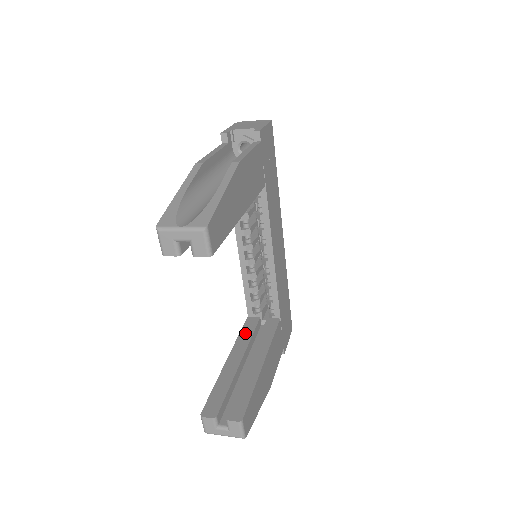
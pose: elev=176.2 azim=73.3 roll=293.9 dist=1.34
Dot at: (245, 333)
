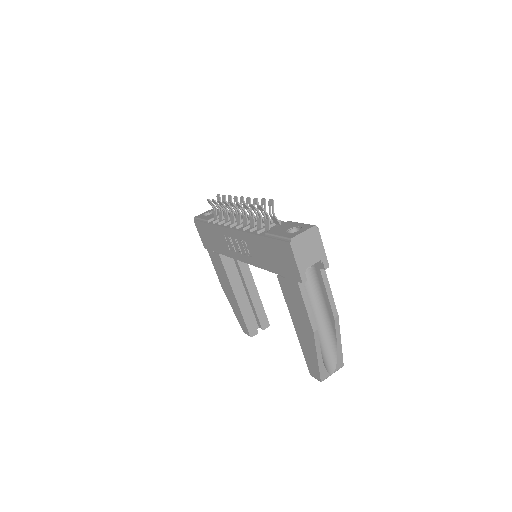
Dot at: (230, 271)
